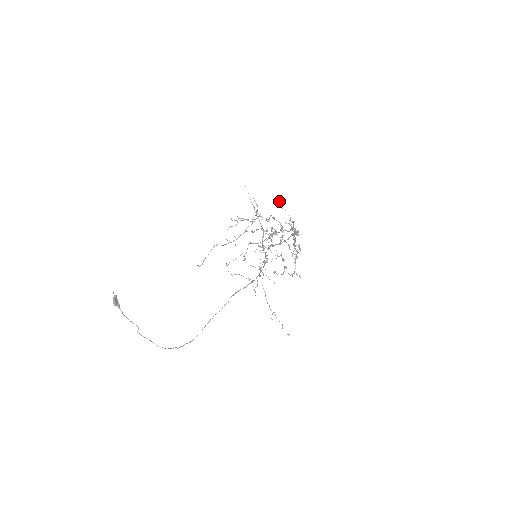
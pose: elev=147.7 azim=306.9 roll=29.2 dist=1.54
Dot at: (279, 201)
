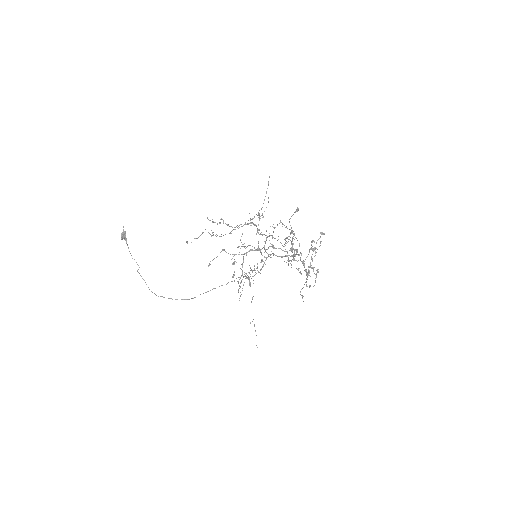
Dot at: (297, 209)
